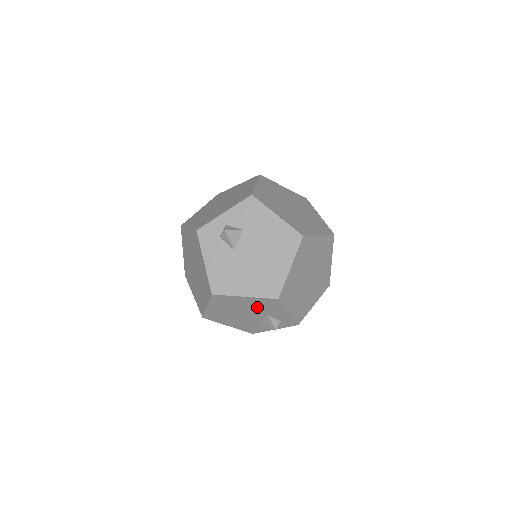
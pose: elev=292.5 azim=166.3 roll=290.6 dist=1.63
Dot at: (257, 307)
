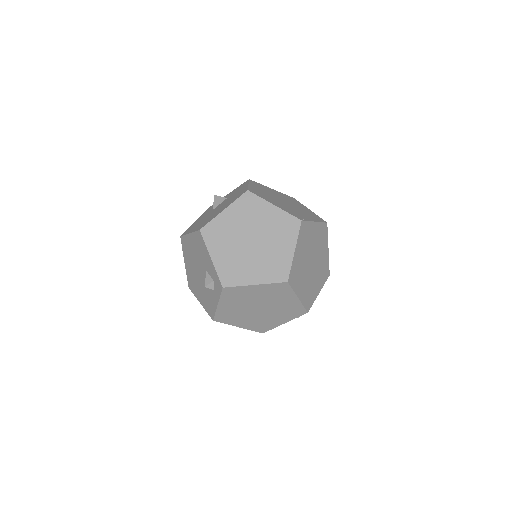
Dot at: (198, 253)
